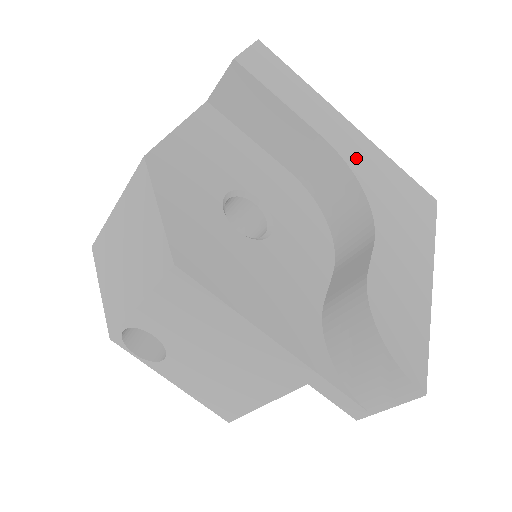
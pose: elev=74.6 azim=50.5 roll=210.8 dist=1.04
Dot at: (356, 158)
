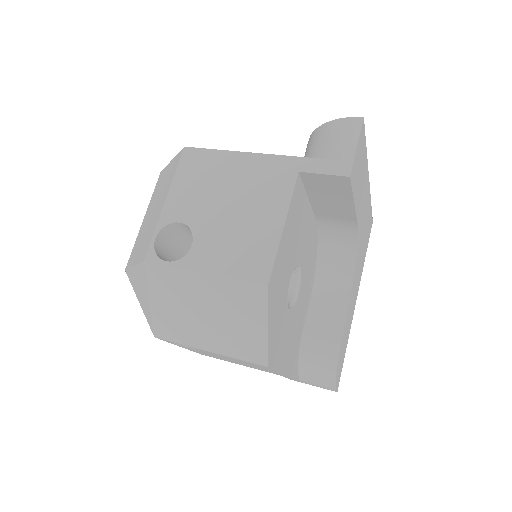
Dot at: (362, 225)
